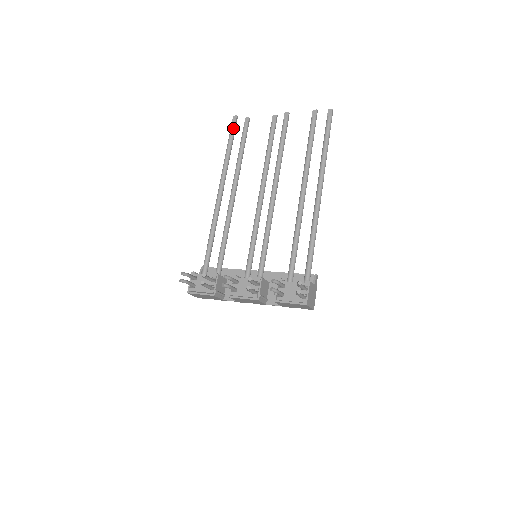
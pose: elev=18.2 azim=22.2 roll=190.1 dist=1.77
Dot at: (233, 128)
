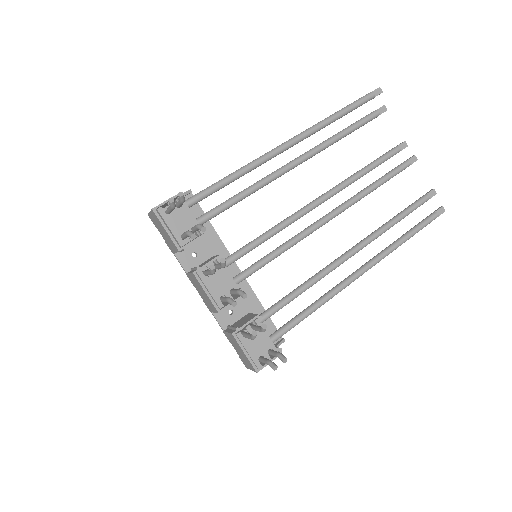
Dot at: (368, 99)
